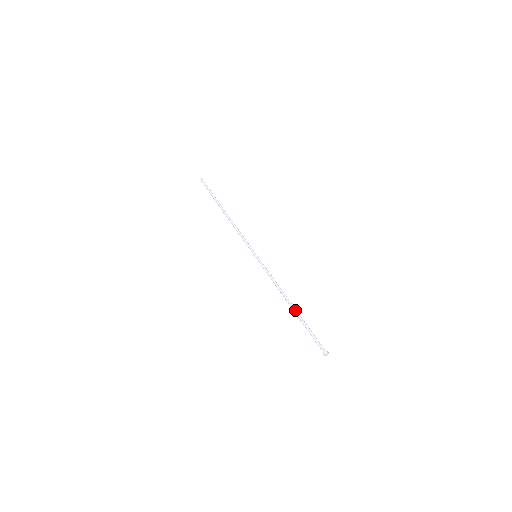
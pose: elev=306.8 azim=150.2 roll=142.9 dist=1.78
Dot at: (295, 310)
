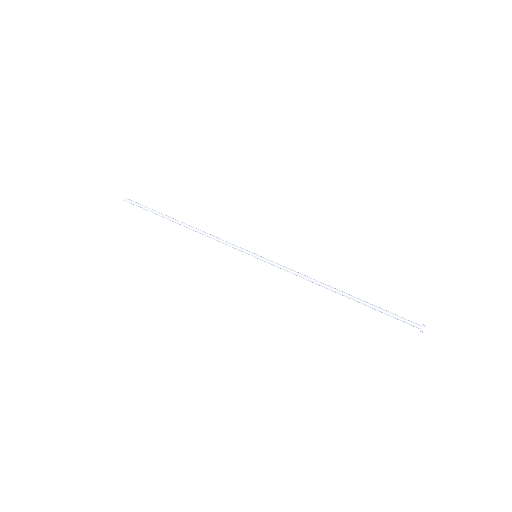
Dot at: (349, 297)
